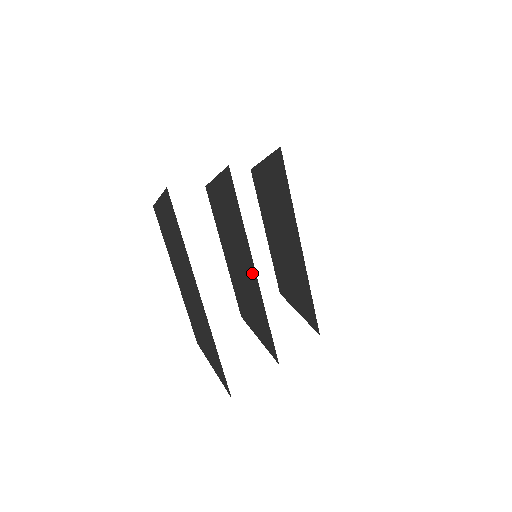
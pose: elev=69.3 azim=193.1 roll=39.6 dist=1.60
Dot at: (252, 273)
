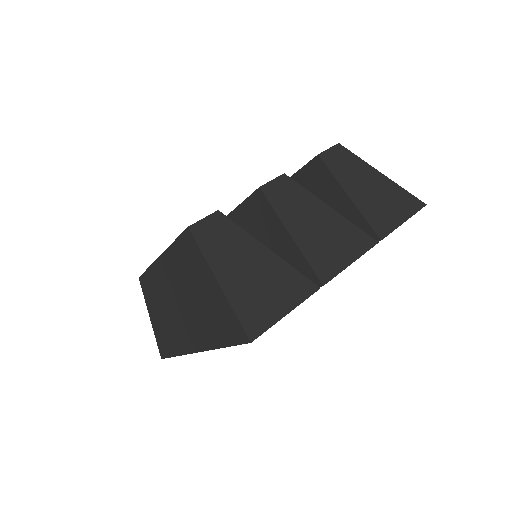
Dot at: occluded
